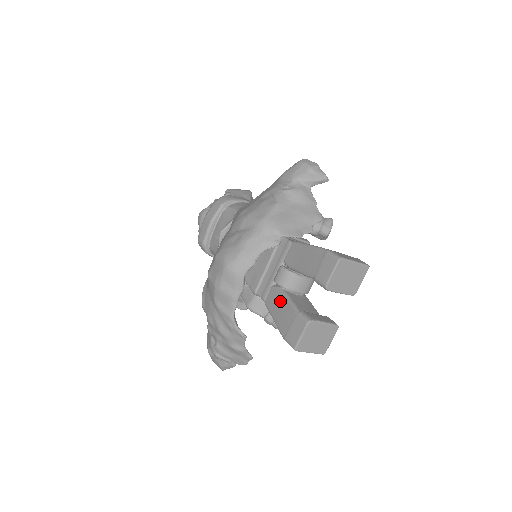
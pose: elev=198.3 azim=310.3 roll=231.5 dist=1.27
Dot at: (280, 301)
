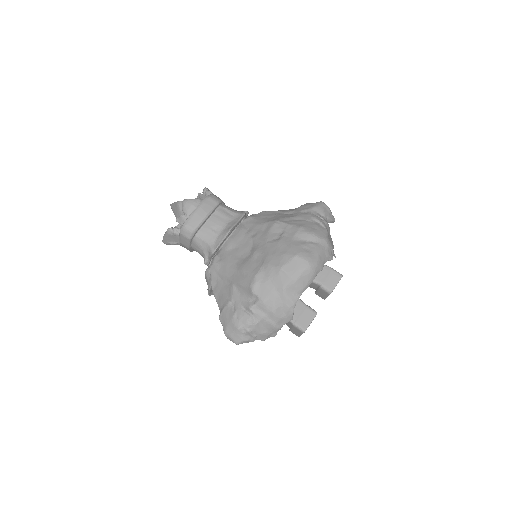
Dot at: occluded
